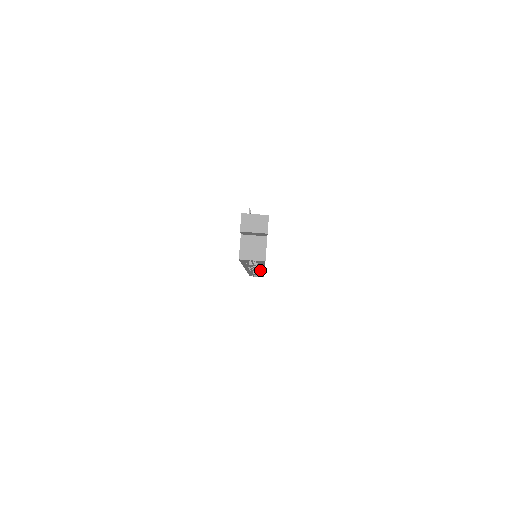
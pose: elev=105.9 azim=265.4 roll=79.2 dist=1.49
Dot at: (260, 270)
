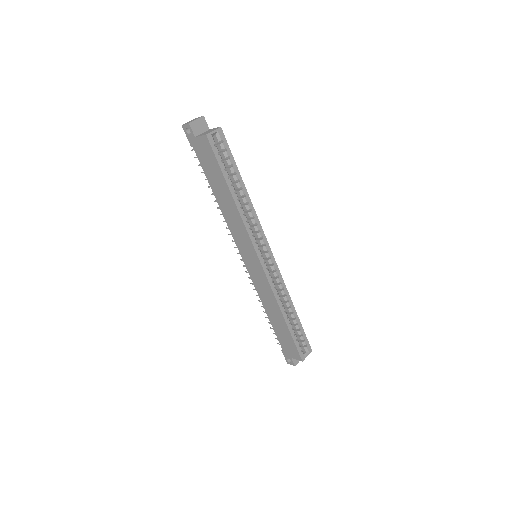
Dot at: (263, 239)
